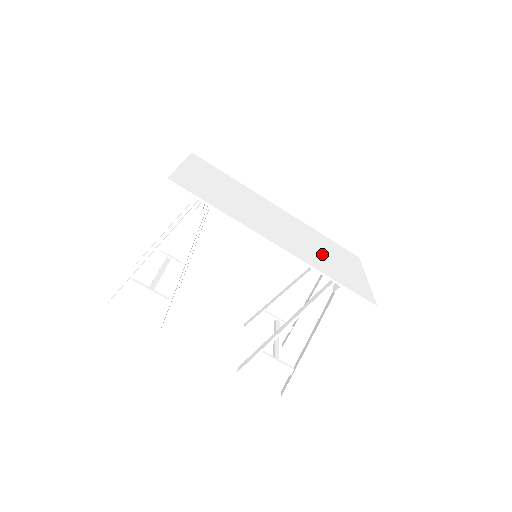
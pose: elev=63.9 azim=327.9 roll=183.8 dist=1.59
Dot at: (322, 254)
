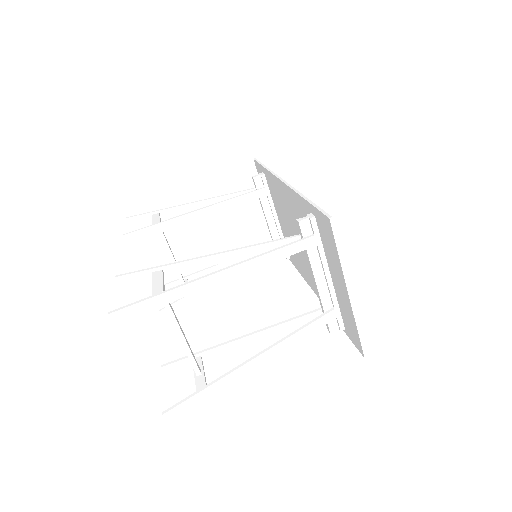
Dot at: occluded
